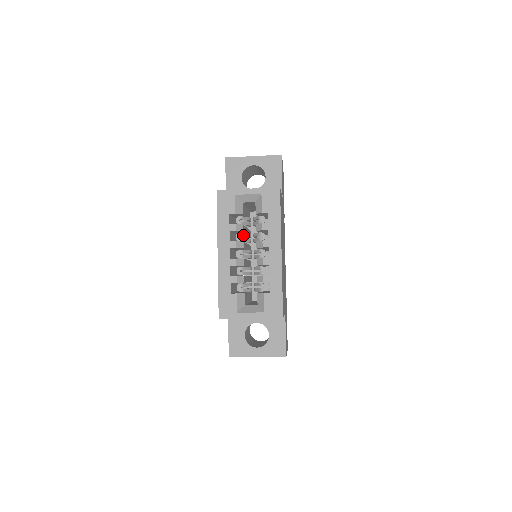
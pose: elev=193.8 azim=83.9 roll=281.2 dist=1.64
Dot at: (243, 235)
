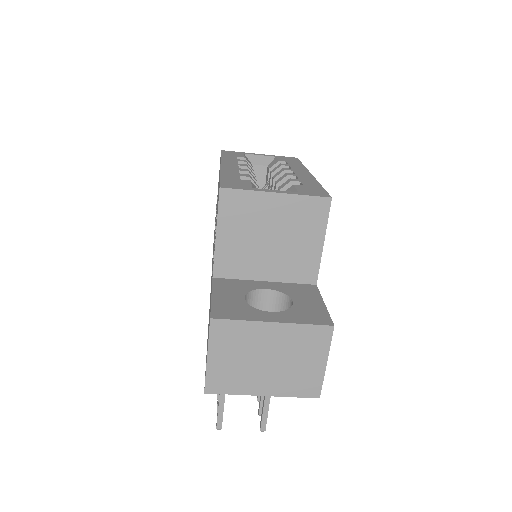
Dot at: occluded
